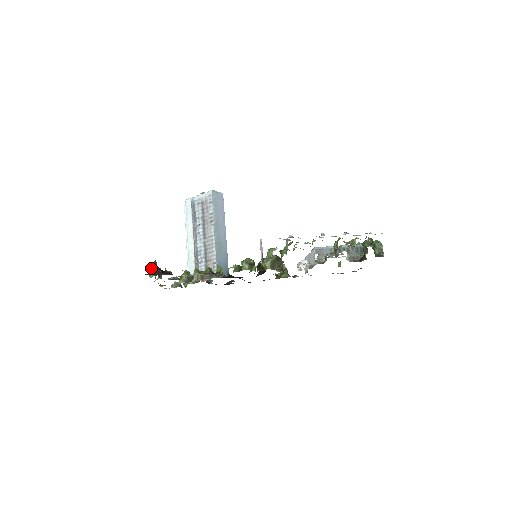
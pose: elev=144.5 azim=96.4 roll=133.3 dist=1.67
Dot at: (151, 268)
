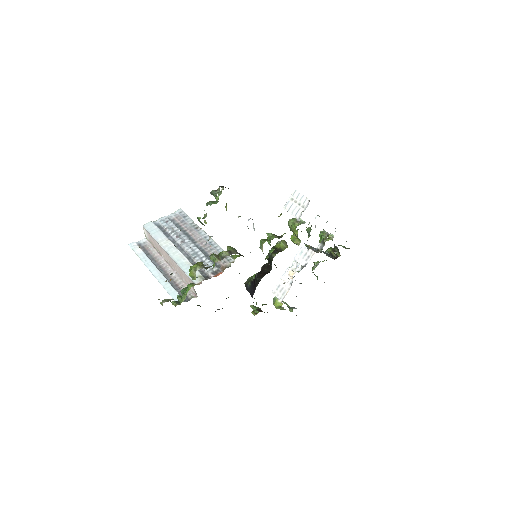
Dot at: (220, 186)
